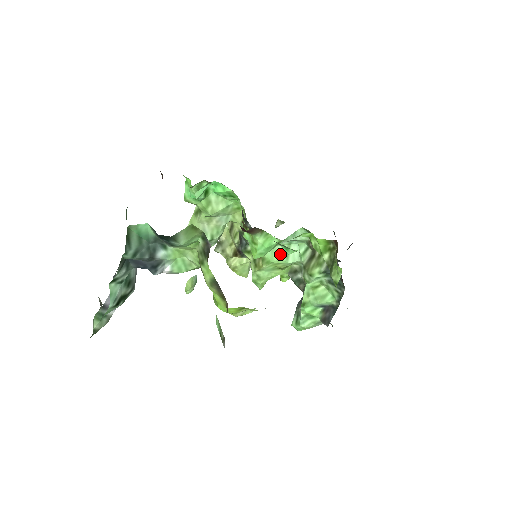
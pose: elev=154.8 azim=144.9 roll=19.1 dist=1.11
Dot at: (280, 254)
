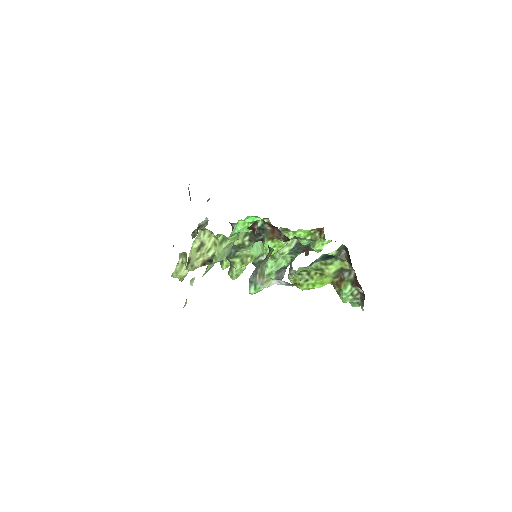
Dot at: (261, 249)
